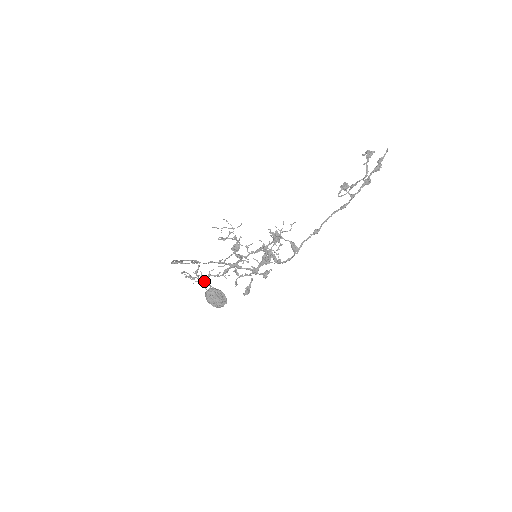
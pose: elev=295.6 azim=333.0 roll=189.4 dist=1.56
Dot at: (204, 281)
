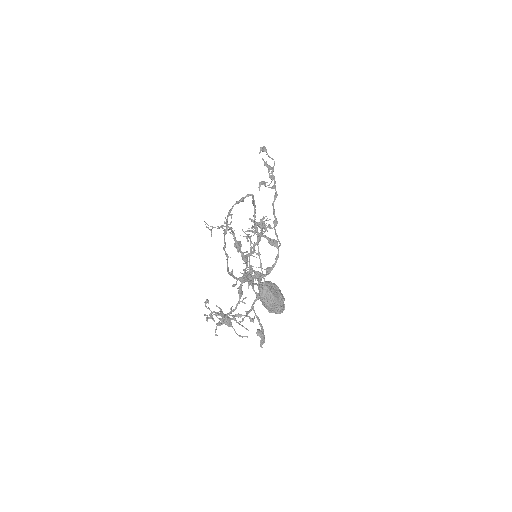
Dot at: (227, 319)
